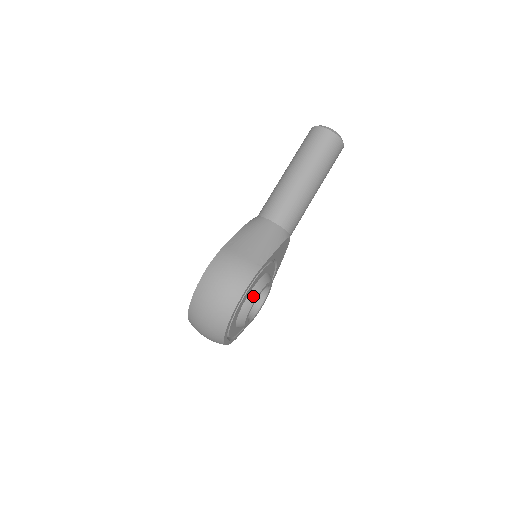
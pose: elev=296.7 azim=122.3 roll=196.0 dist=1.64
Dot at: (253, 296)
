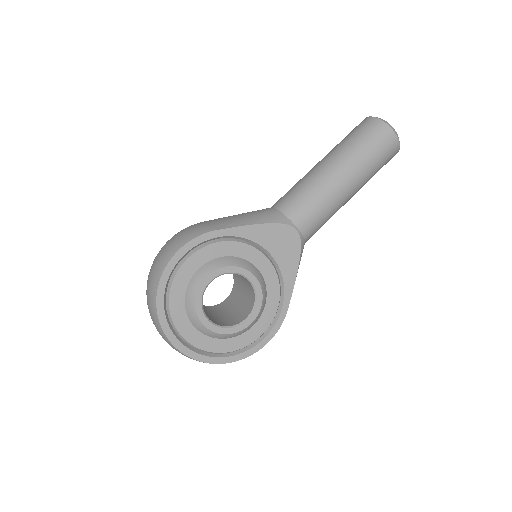
Dot at: (206, 270)
